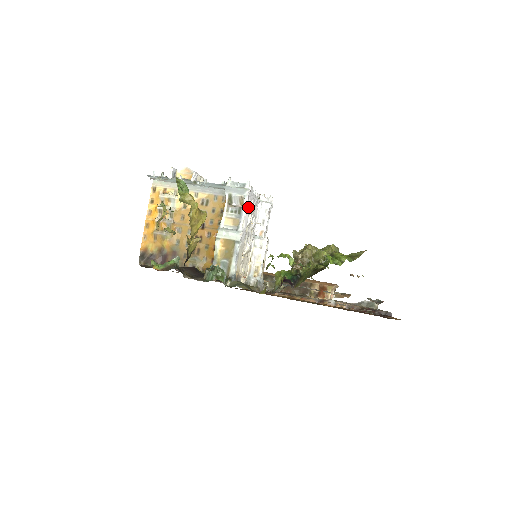
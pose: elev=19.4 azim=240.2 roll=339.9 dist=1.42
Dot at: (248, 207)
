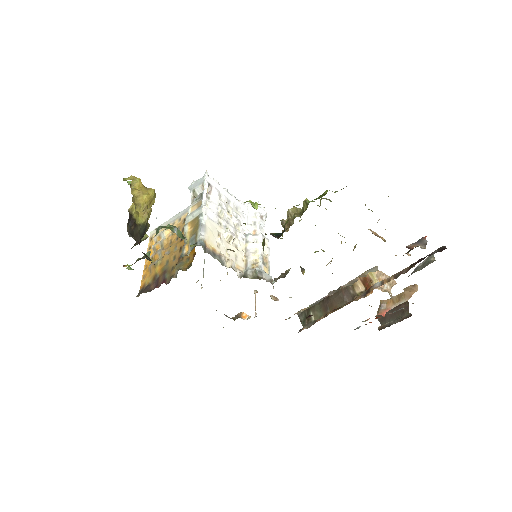
Dot at: (215, 195)
